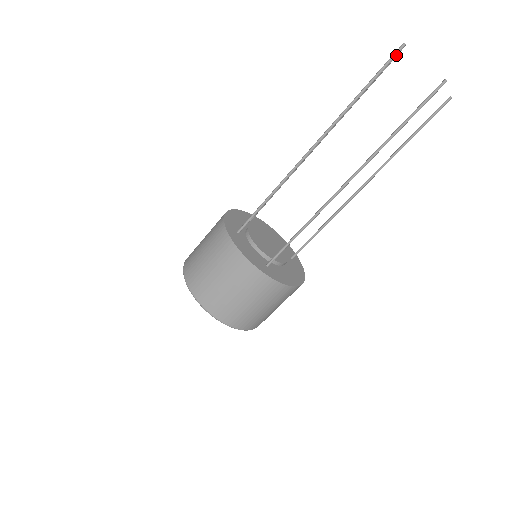
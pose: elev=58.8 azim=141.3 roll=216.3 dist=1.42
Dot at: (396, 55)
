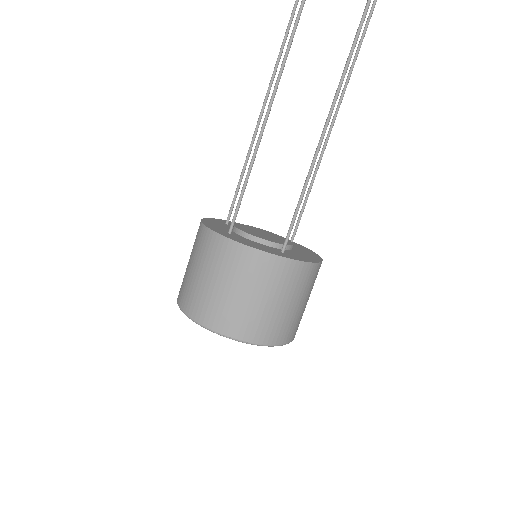
Dot at: out of frame
